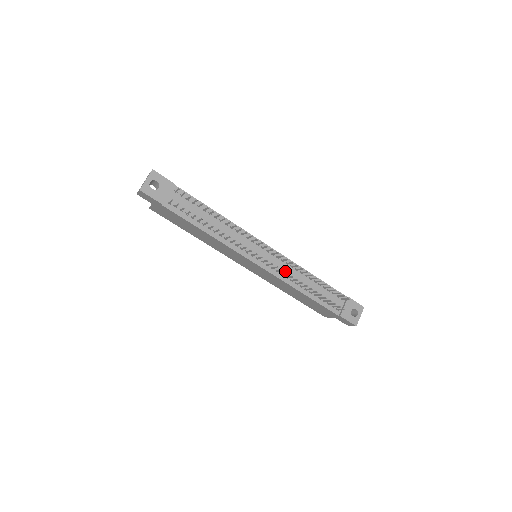
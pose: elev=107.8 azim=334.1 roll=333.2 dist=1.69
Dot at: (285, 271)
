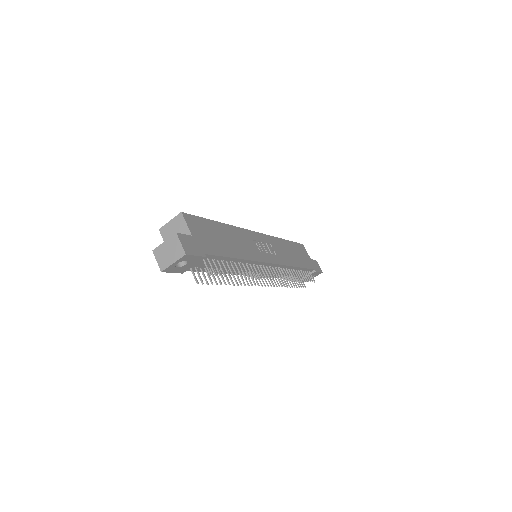
Dot at: (276, 272)
